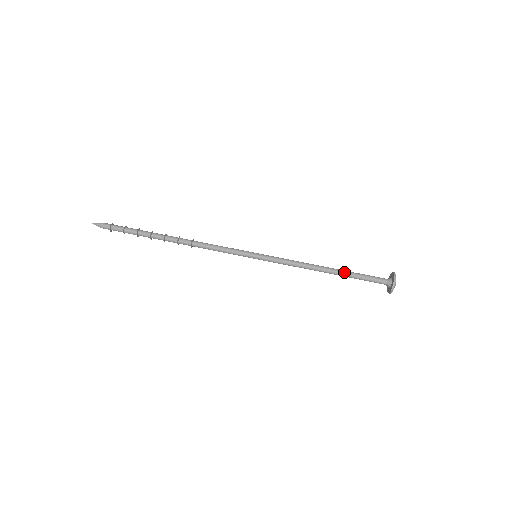
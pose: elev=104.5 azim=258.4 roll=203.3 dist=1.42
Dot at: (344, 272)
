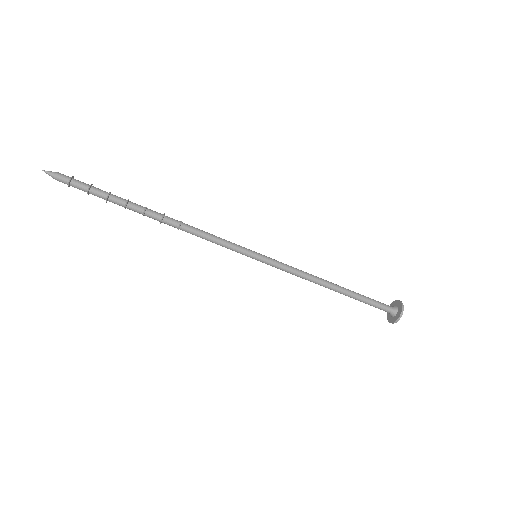
Dot at: (350, 294)
